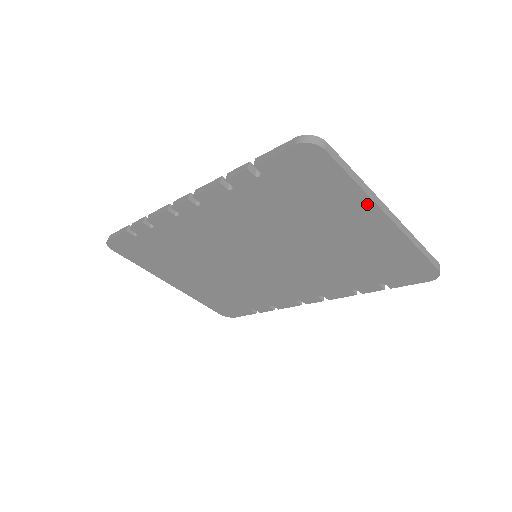
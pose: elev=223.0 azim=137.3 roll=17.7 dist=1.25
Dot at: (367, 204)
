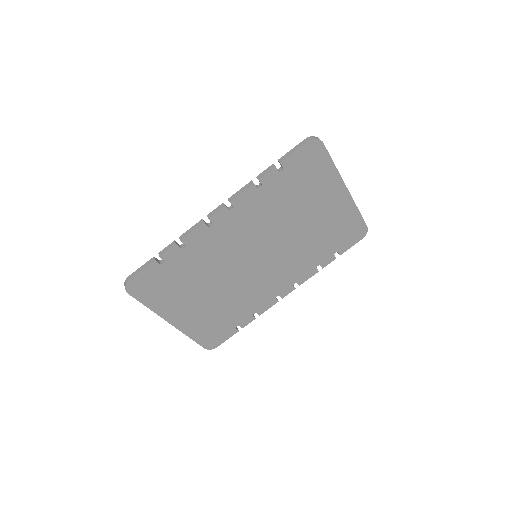
Dot at: (338, 180)
